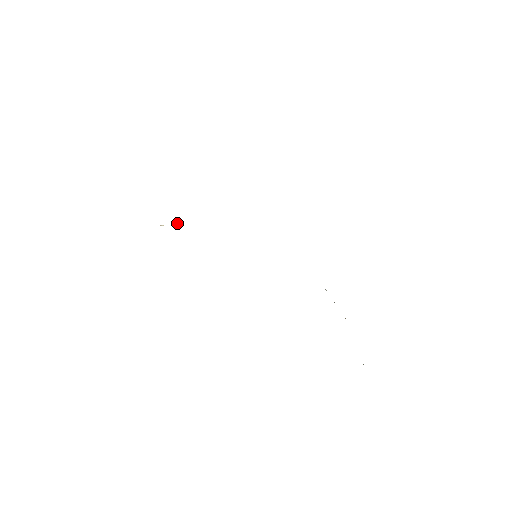
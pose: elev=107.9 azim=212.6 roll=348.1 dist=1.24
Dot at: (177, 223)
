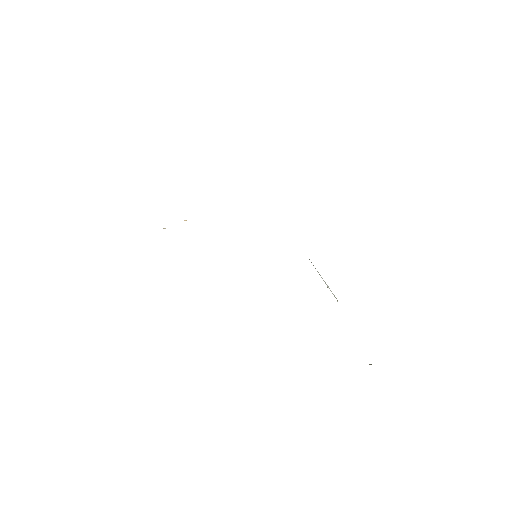
Dot at: (186, 220)
